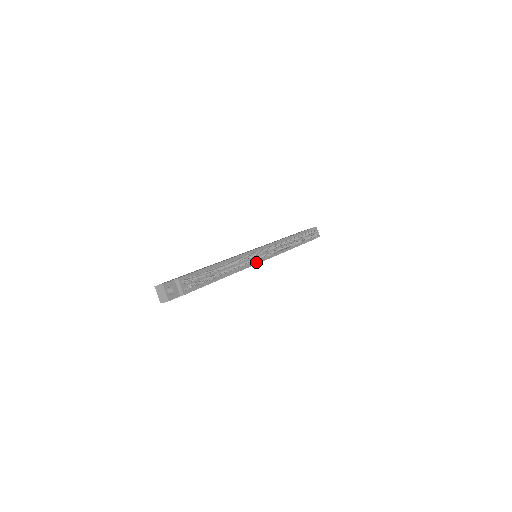
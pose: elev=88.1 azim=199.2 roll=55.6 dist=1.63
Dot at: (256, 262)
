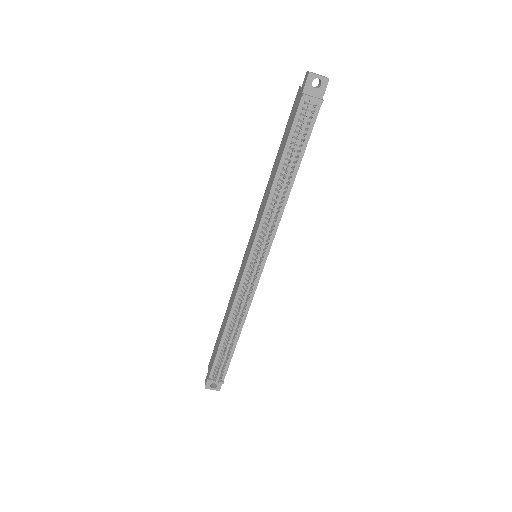
Dot at: (257, 280)
